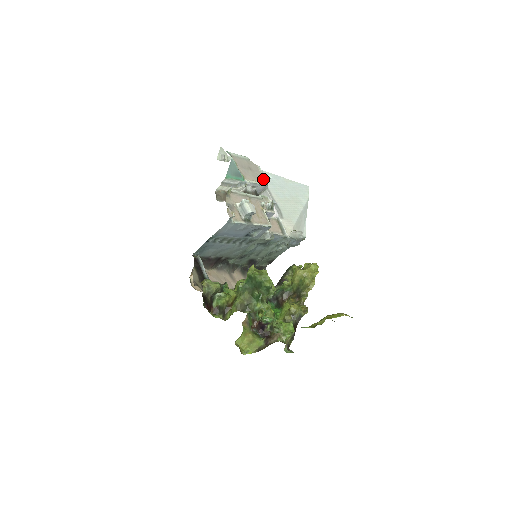
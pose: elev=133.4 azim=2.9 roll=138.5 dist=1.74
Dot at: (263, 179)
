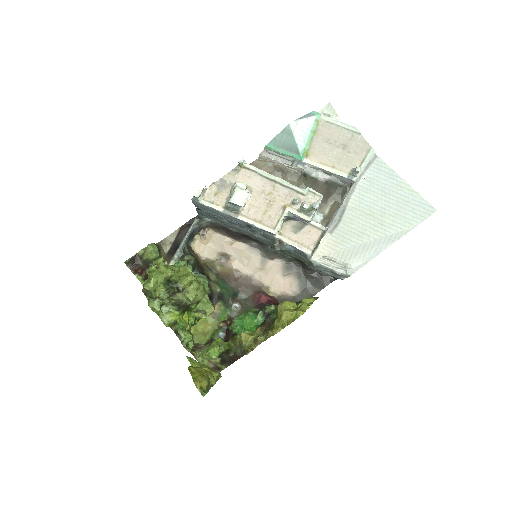
Dot at: (353, 169)
